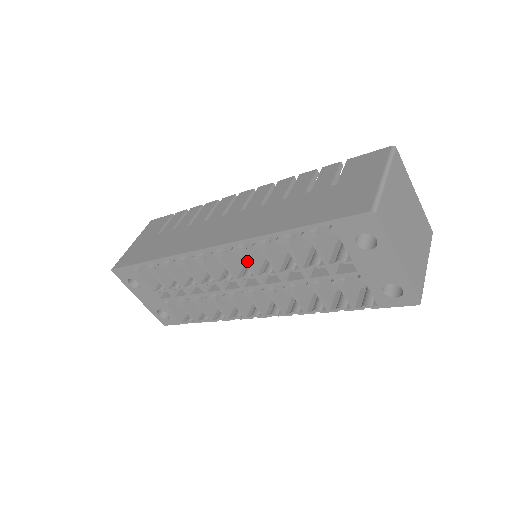
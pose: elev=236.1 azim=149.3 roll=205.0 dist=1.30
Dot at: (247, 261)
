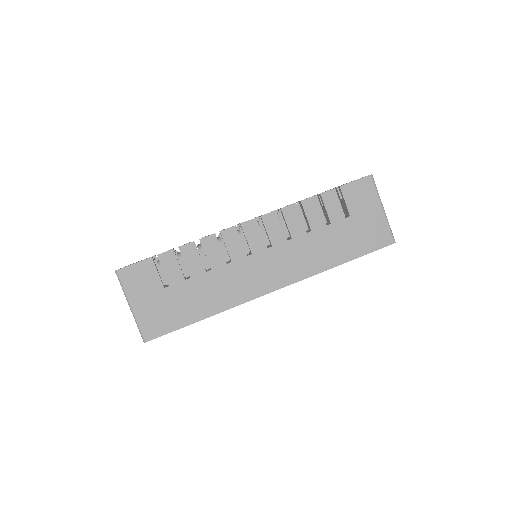
Dot at: occluded
